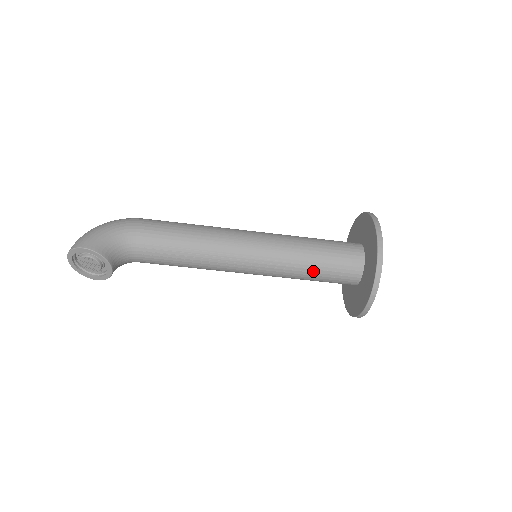
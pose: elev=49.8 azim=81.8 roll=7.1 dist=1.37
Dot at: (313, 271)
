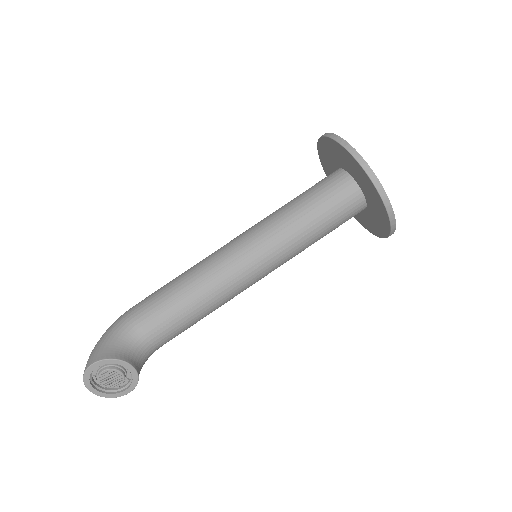
Dot at: (314, 223)
